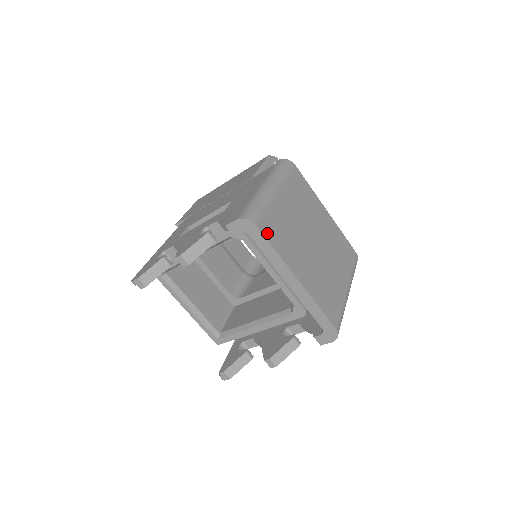
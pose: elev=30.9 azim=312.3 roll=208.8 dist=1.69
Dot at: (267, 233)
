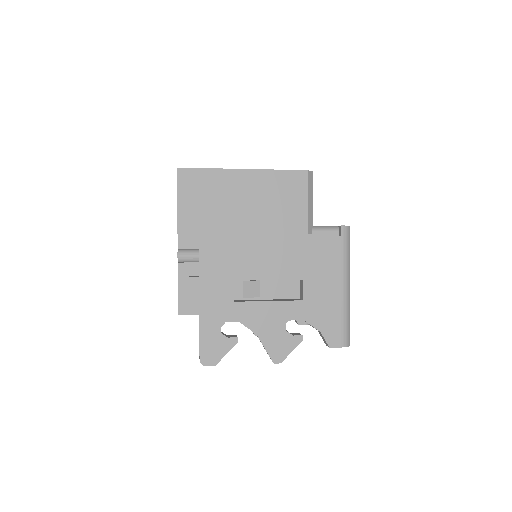
Dot at: occluded
